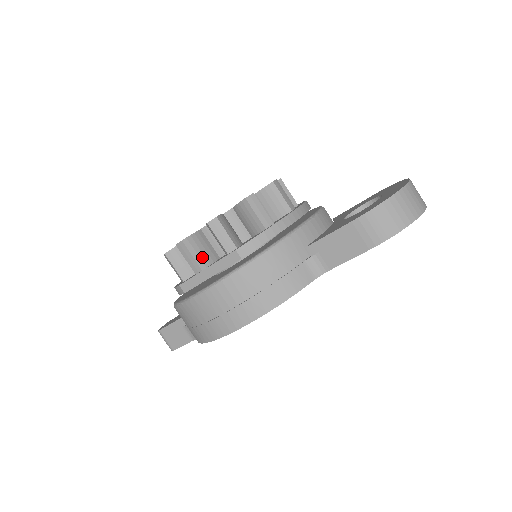
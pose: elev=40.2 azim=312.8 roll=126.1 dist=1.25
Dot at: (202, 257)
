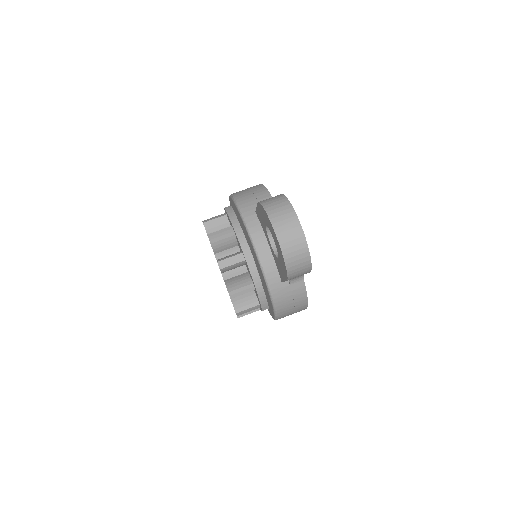
Dot at: occluded
